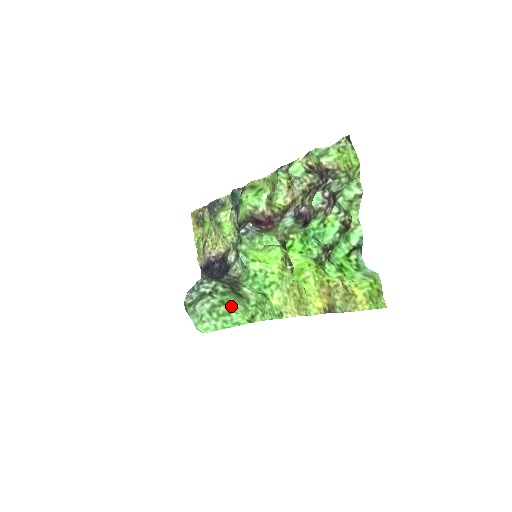
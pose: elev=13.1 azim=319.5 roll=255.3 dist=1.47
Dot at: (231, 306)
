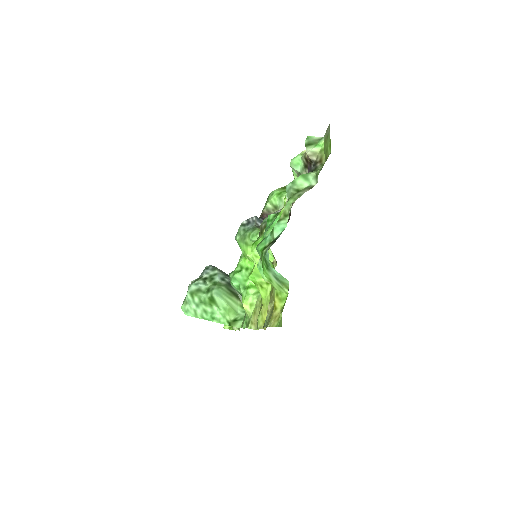
Dot at: (212, 296)
